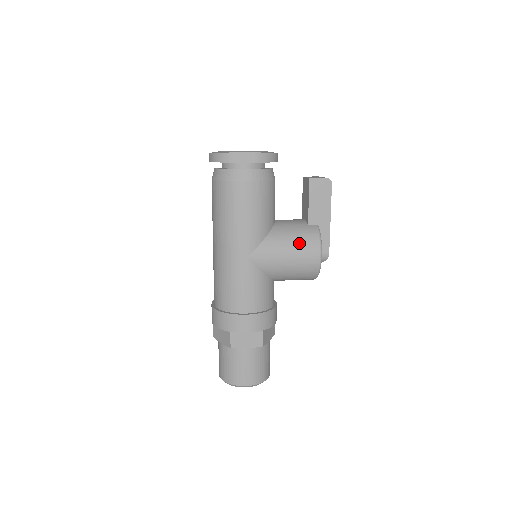
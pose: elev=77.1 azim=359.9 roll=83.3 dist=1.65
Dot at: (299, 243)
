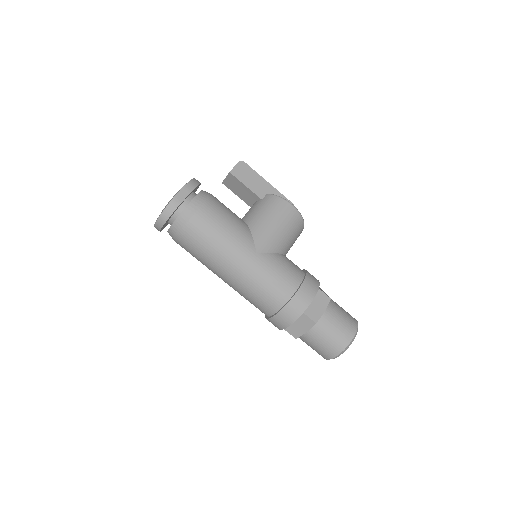
Dot at: (272, 211)
